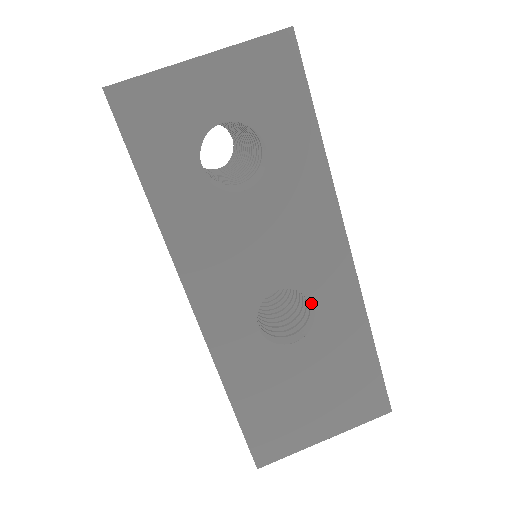
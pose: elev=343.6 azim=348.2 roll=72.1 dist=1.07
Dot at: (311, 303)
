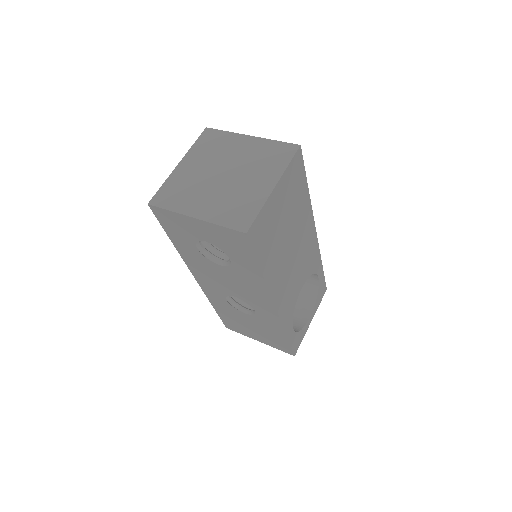
Dot at: (254, 309)
